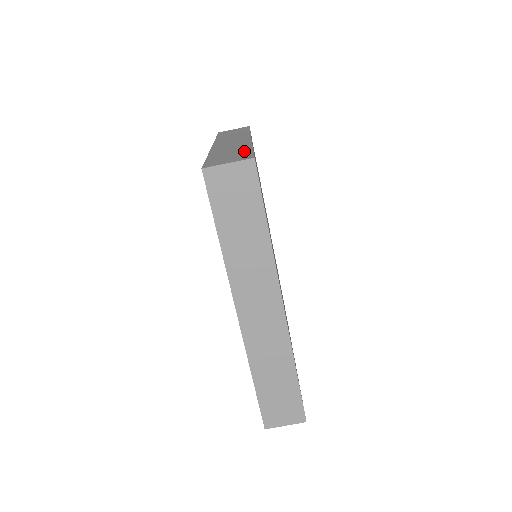
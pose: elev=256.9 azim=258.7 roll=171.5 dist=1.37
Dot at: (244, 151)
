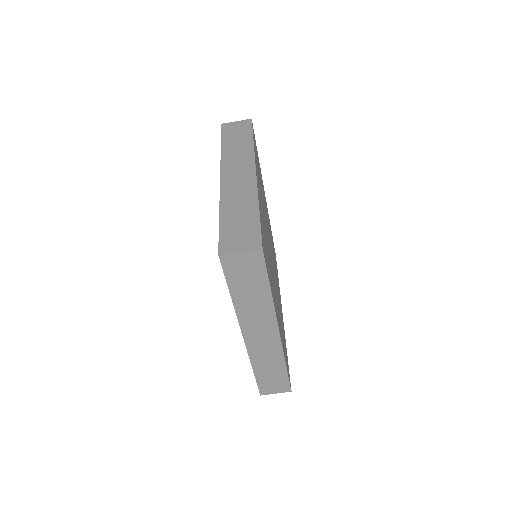
Dot at: (252, 220)
